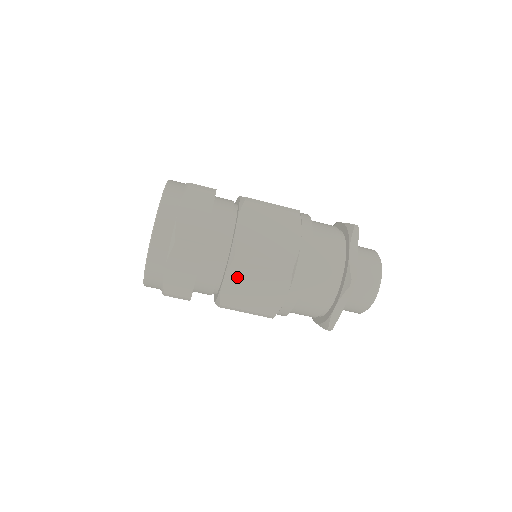
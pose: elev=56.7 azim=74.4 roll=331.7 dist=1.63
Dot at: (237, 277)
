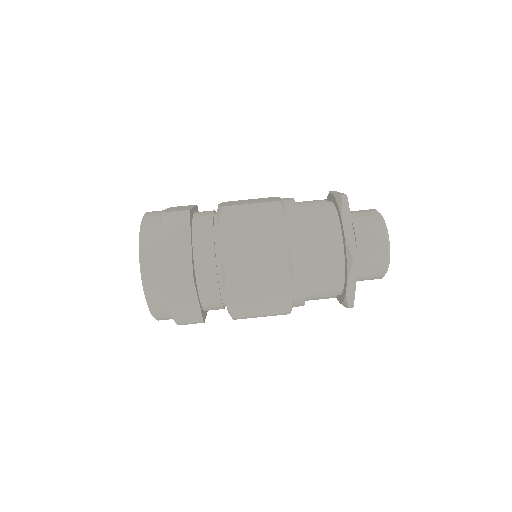
Dot at: (231, 229)
